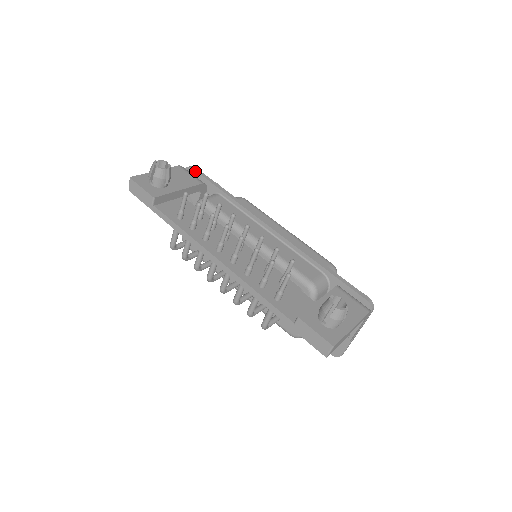
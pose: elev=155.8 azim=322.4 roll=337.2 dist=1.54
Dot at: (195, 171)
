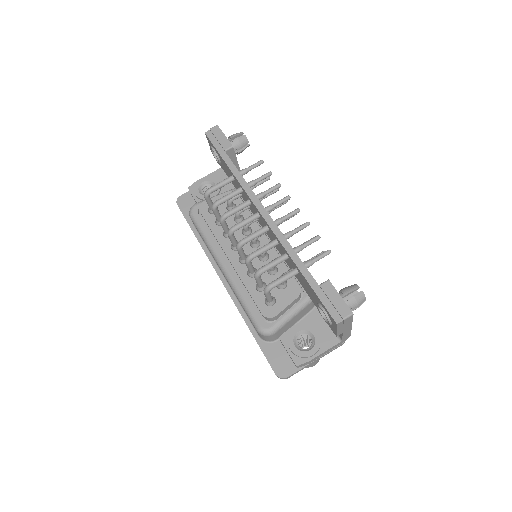
Dot at: occluded
